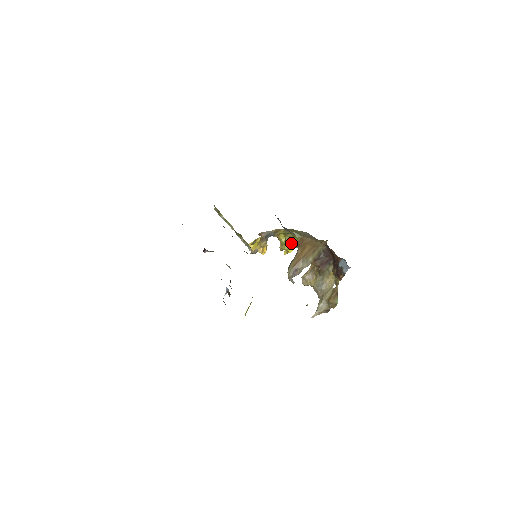
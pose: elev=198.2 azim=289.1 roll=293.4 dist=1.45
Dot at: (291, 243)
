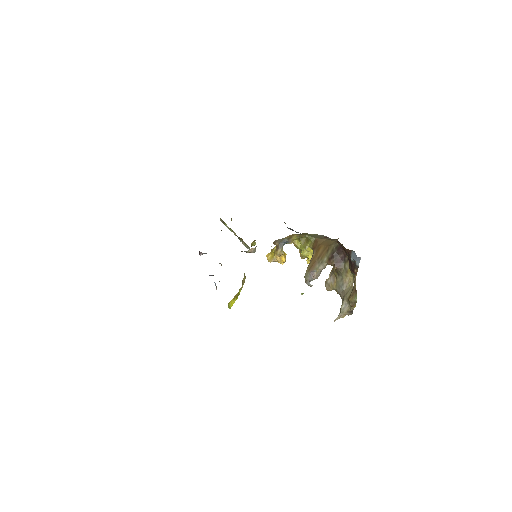
Dot at: (306, 247)
